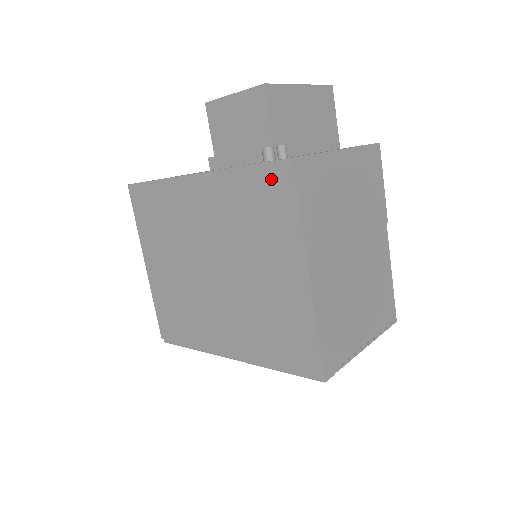
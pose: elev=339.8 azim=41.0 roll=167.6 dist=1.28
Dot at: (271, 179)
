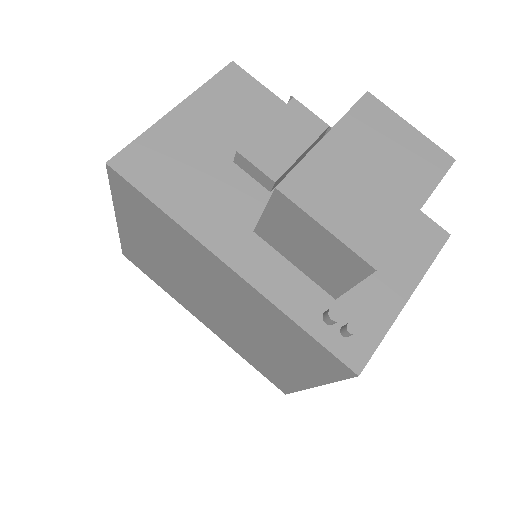
Dot at: (324, 356)
